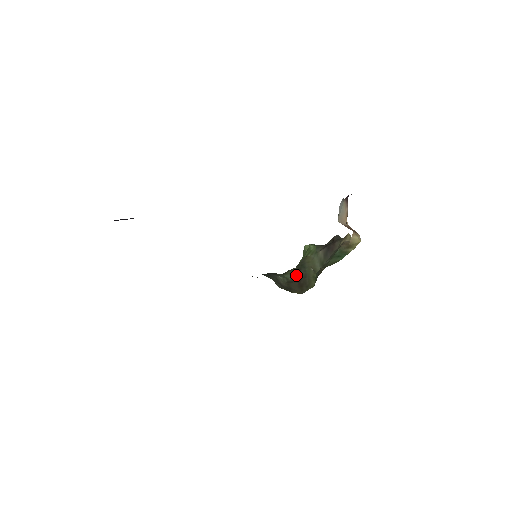
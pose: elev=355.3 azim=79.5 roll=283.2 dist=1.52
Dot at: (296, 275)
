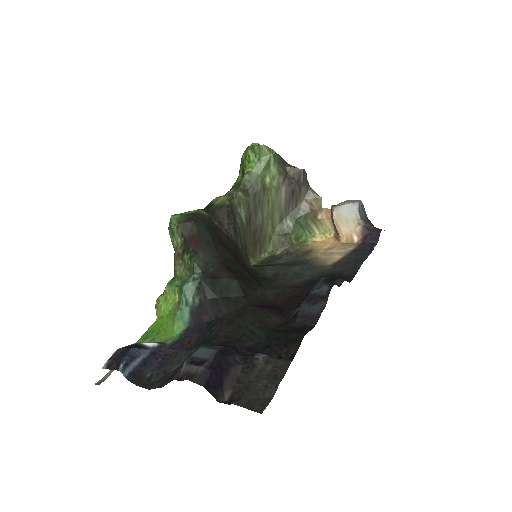
Dot at: (251, 218)
